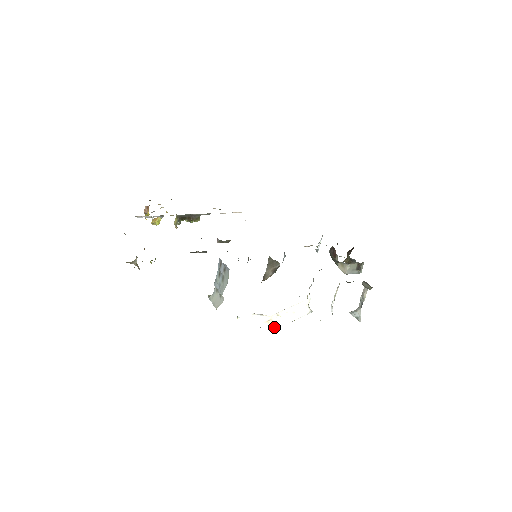
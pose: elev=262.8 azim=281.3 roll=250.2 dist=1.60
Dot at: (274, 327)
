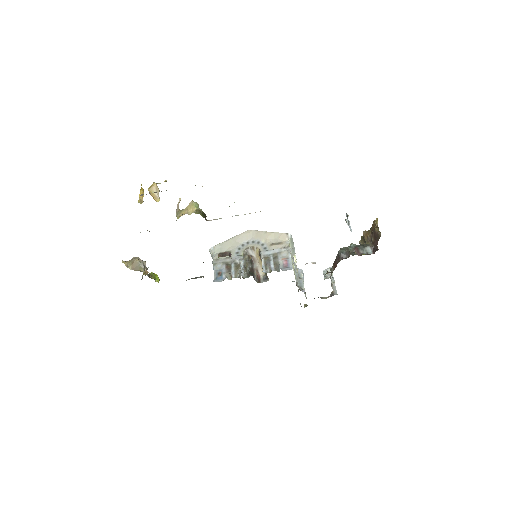
Dot at: occluded
